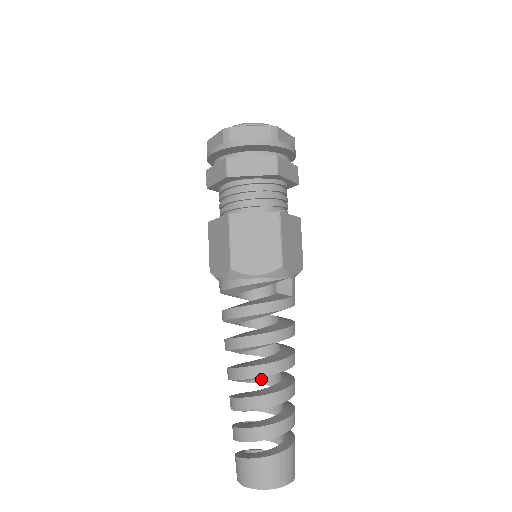
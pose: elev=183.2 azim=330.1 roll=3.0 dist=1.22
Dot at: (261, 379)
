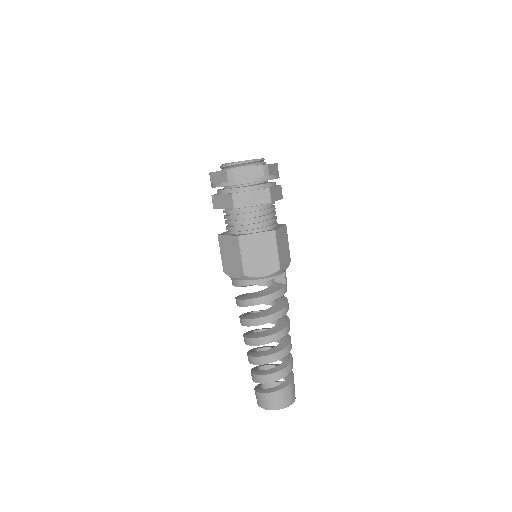
Dot at: occluded
